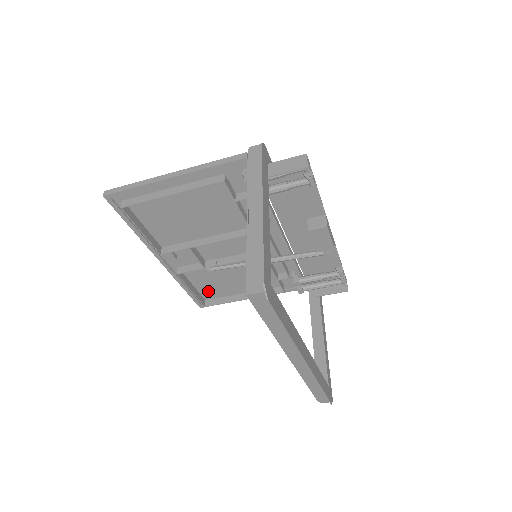
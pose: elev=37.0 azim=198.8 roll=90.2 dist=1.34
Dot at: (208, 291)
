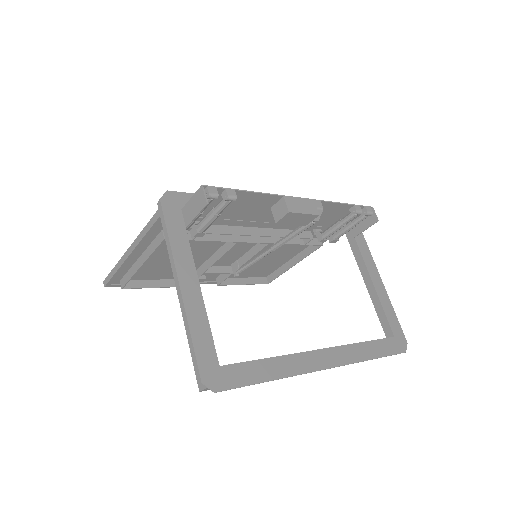
Dot at: (260, 273)
